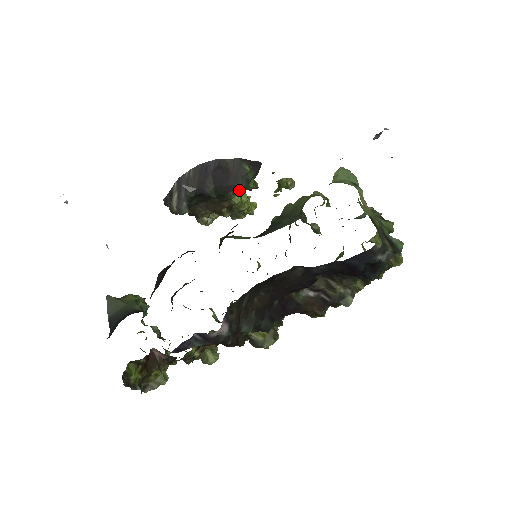
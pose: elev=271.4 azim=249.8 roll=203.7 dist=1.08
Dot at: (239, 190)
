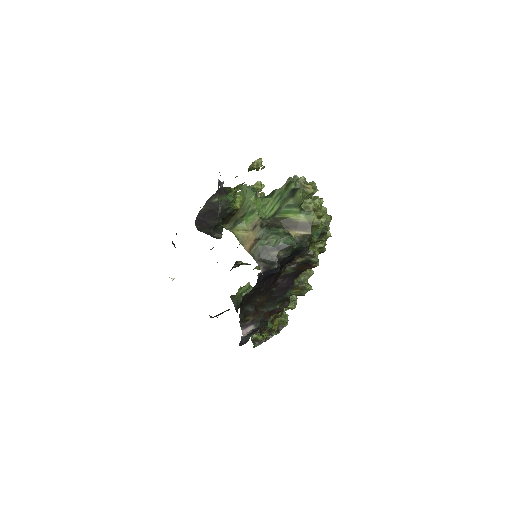
Dot at: (229, 208)
